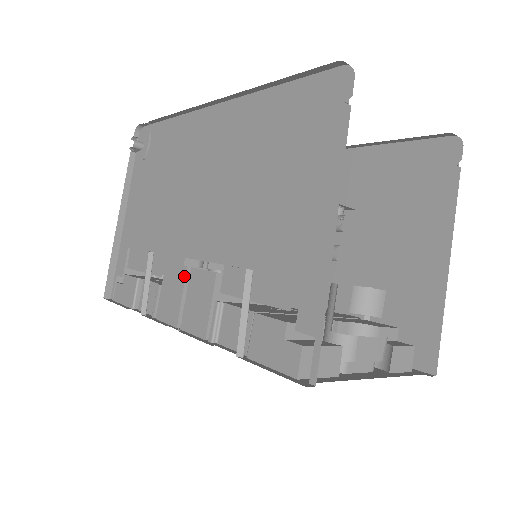
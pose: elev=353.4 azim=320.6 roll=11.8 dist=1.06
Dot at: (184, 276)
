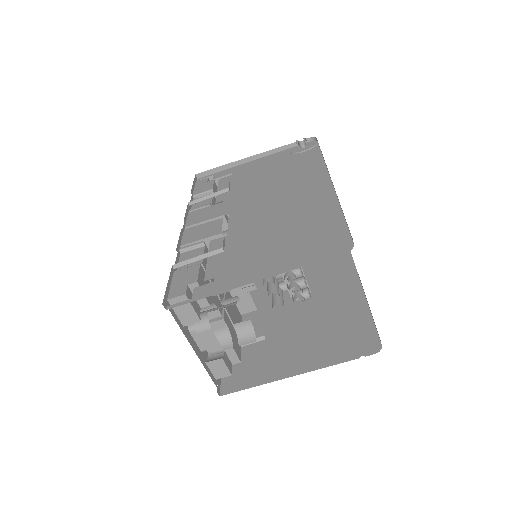
Dot at: (217, 216)
